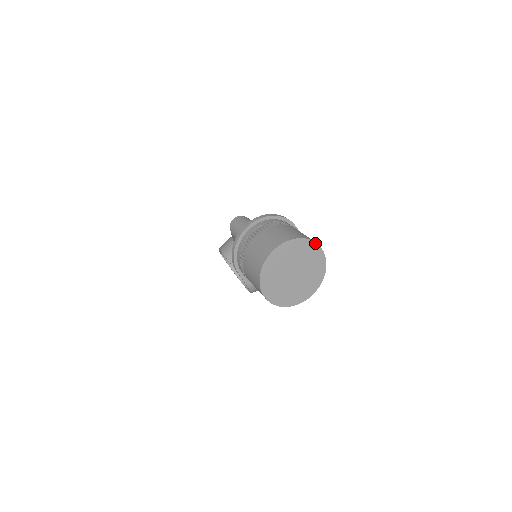
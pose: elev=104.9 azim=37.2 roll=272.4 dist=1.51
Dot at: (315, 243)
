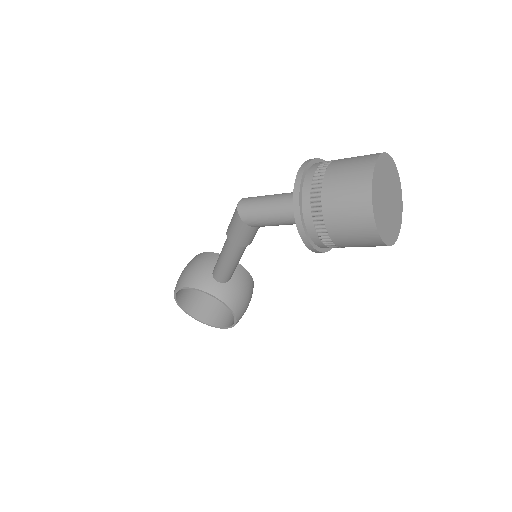
Dot at: (392, 159)
